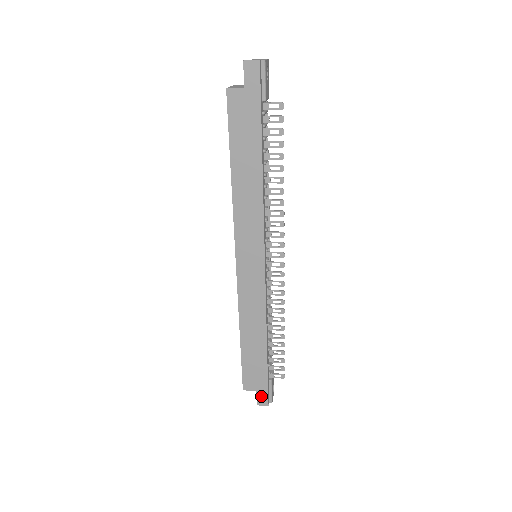
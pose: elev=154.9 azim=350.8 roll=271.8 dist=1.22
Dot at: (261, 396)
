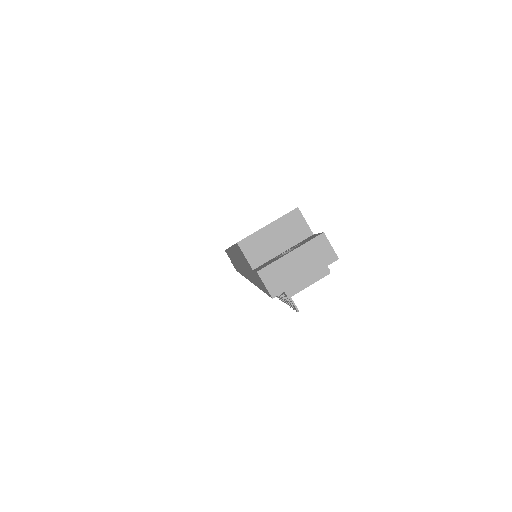
Dot at: (233, 265)
